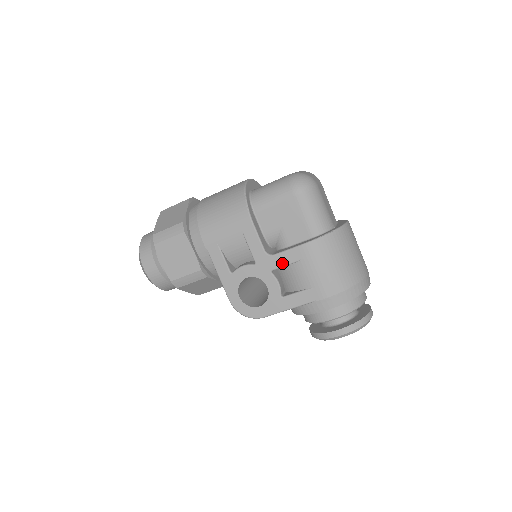
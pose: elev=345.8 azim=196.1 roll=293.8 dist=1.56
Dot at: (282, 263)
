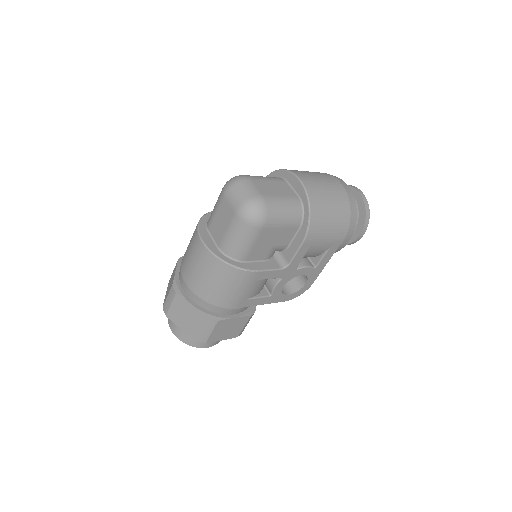
Dot at: (299, 260)
